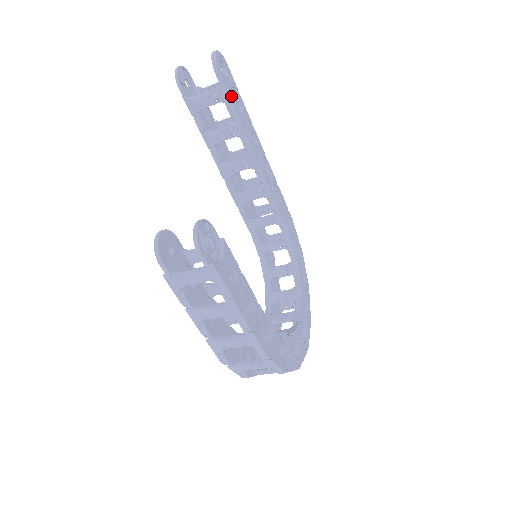
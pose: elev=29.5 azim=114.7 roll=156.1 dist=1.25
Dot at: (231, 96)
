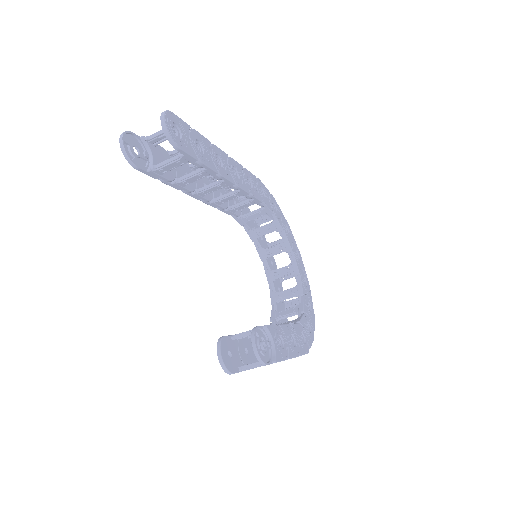
Dot at: (195, 152)
